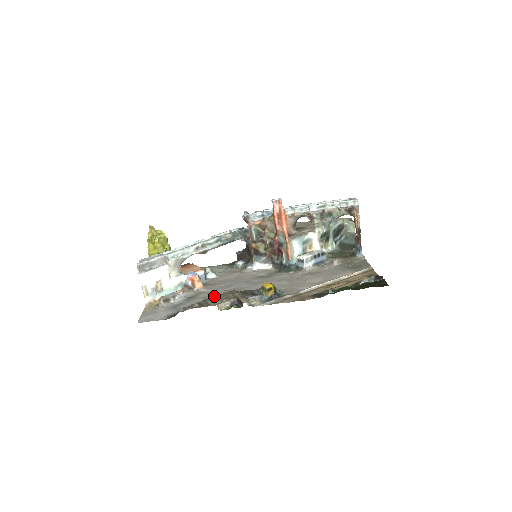
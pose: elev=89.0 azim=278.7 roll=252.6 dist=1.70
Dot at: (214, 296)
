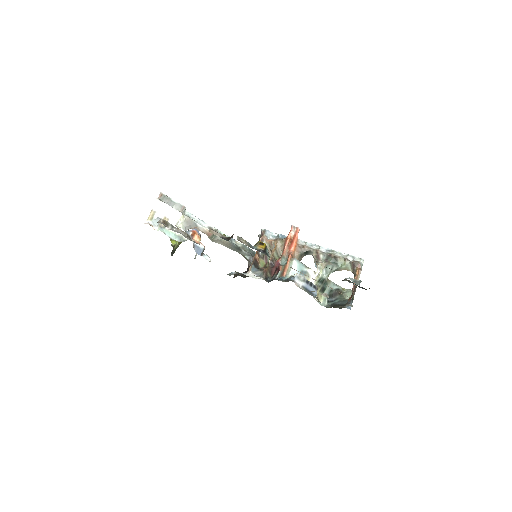
Dot at: occluded
